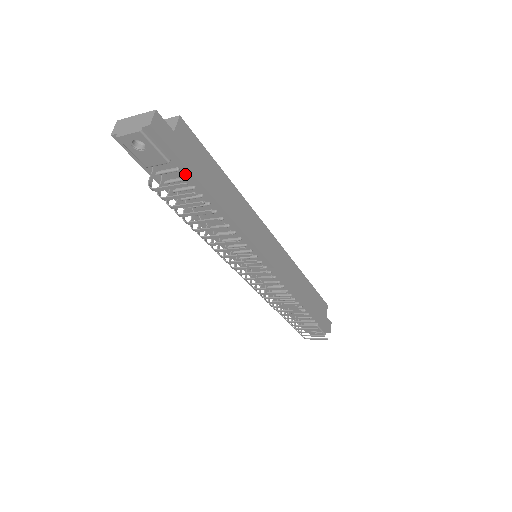
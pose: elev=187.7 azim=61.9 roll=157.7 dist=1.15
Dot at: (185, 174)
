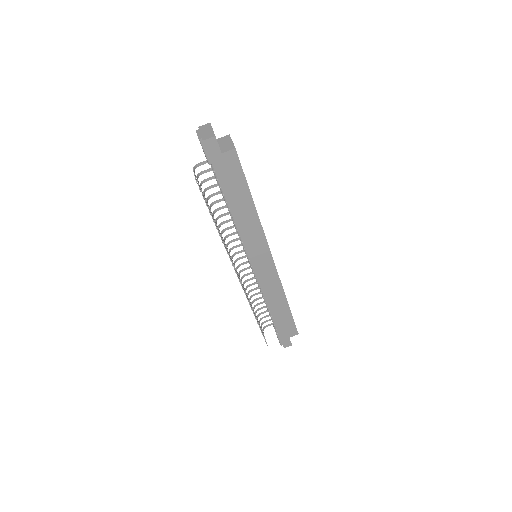
Dot at: (217, 177)
